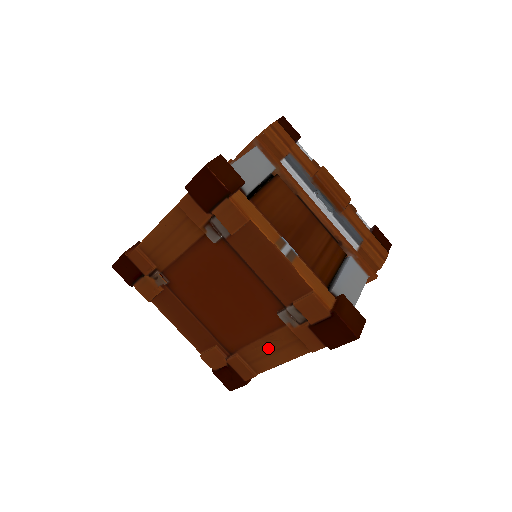
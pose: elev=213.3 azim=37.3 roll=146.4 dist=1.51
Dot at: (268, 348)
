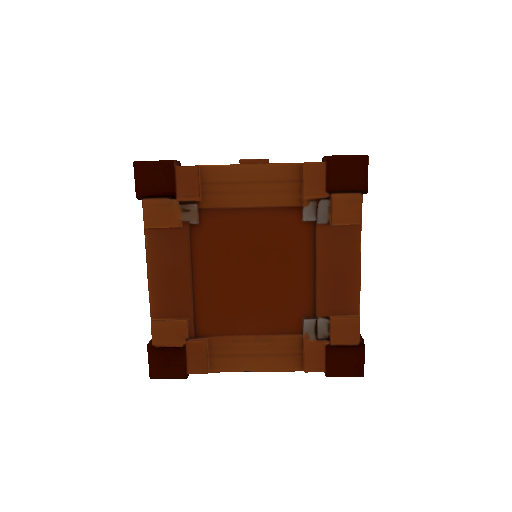
Dot at: (254, 349)
